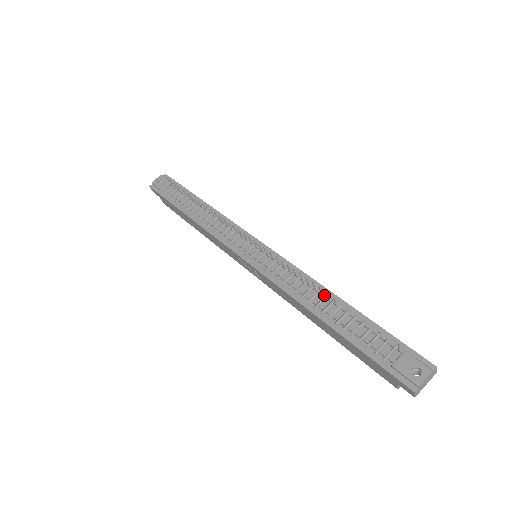
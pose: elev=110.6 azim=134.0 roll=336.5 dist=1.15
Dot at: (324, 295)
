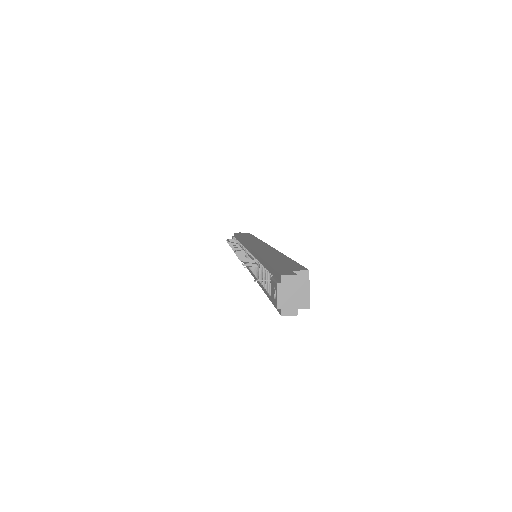
Dot at: occluded
